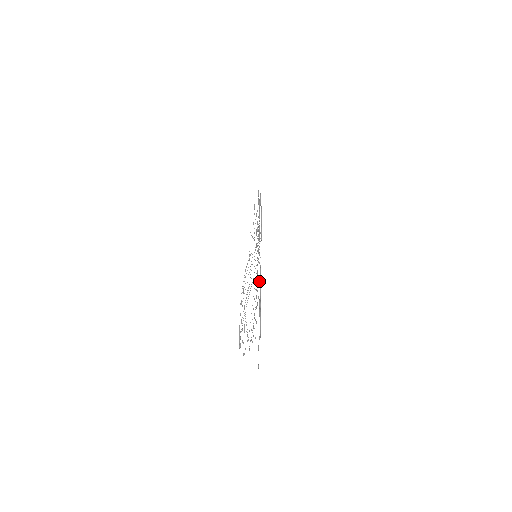
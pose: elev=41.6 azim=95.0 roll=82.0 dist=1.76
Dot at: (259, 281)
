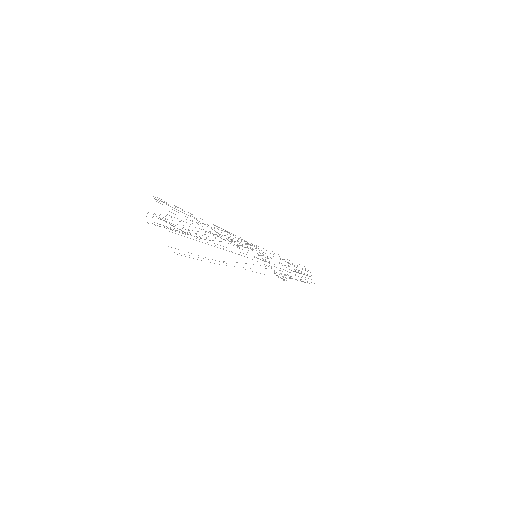
Dot at: occluded
